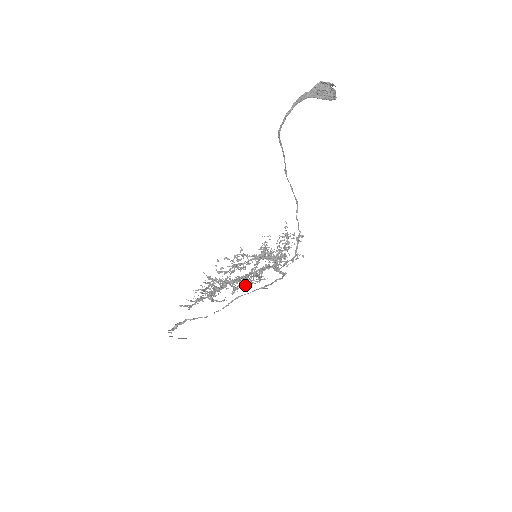
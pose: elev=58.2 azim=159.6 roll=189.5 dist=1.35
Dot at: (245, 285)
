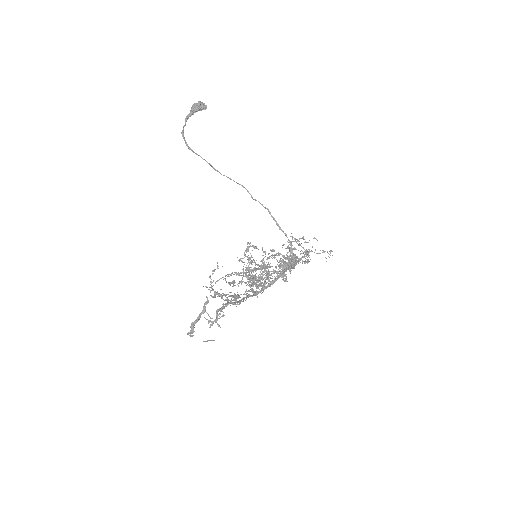
Dot at: (251, 277)
